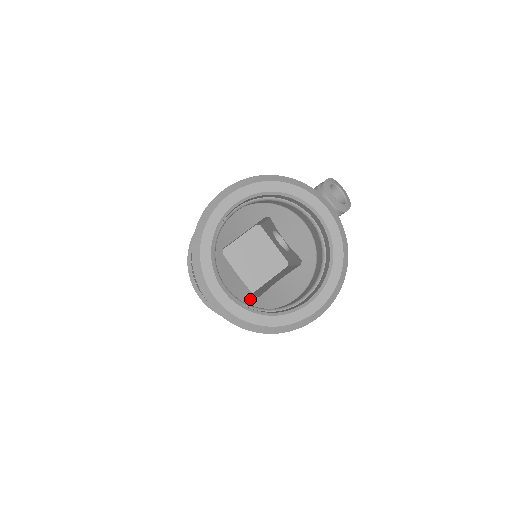
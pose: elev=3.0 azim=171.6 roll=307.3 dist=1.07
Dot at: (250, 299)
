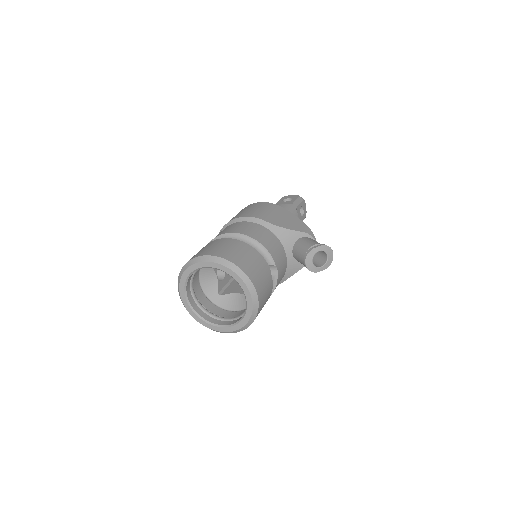
Dot at: (214, 294)
